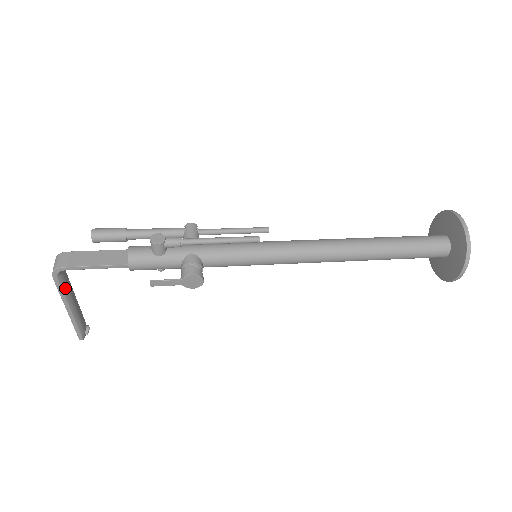
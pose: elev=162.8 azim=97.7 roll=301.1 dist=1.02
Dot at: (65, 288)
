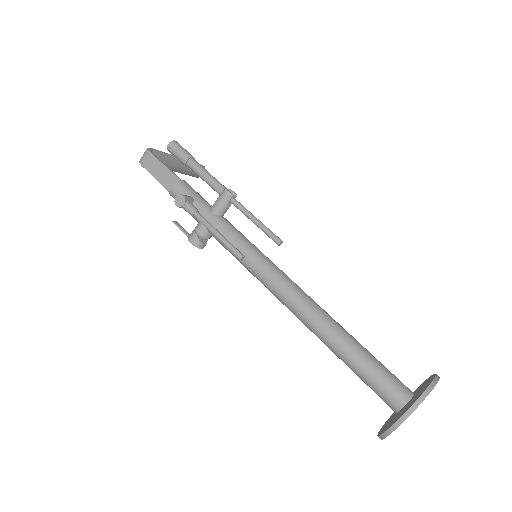
Dot at: occluded
